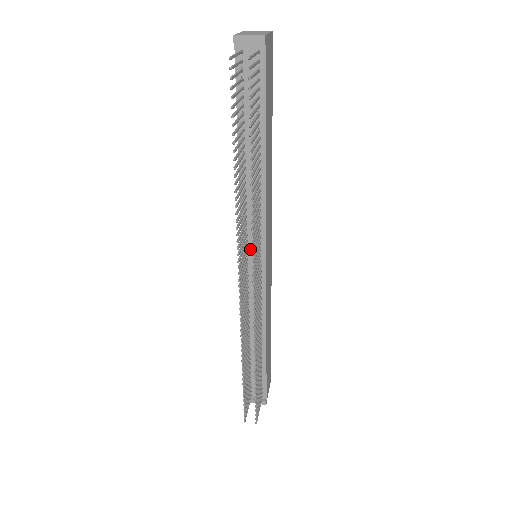
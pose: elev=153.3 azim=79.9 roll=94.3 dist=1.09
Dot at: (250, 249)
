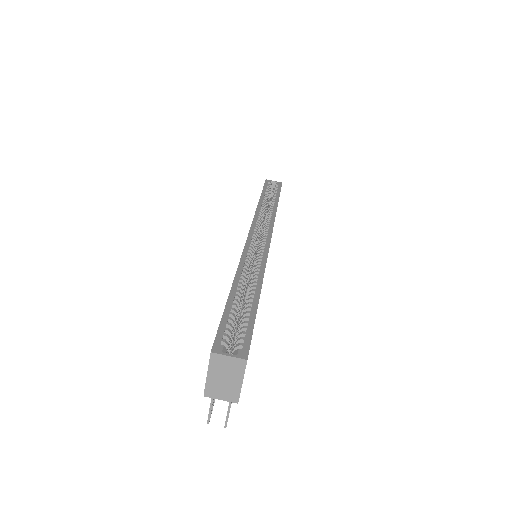
Dot at: occluded
